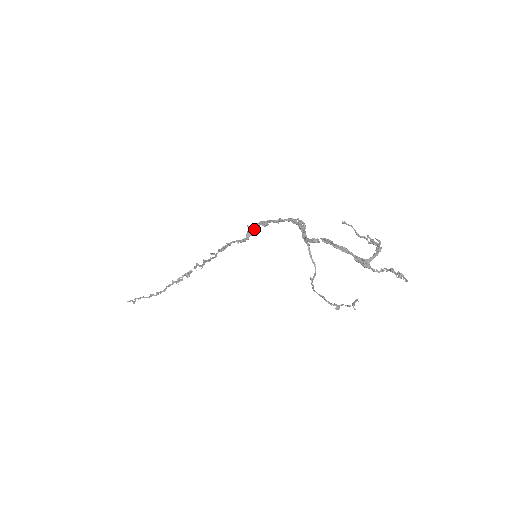
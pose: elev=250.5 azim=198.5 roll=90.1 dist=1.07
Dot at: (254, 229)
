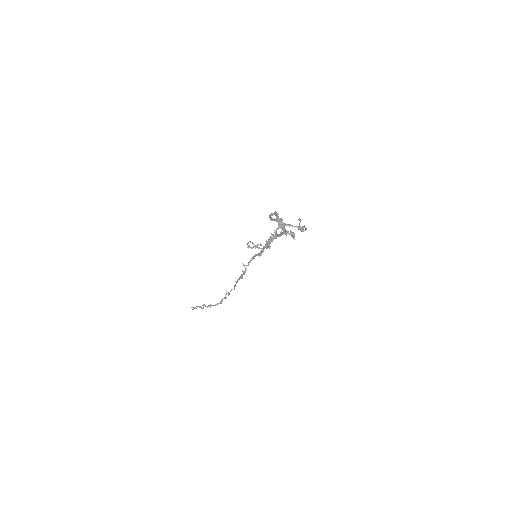
Dot at: (268, 243)
